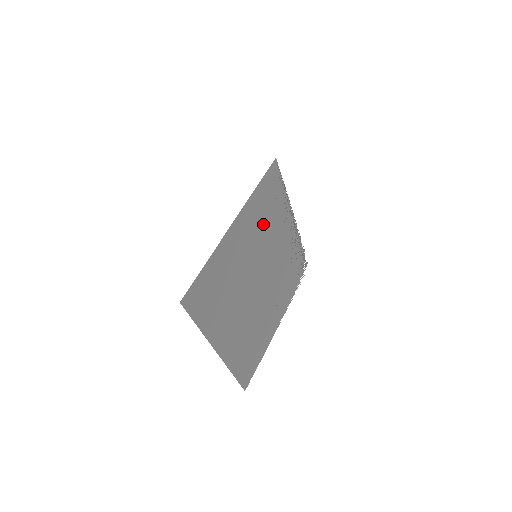
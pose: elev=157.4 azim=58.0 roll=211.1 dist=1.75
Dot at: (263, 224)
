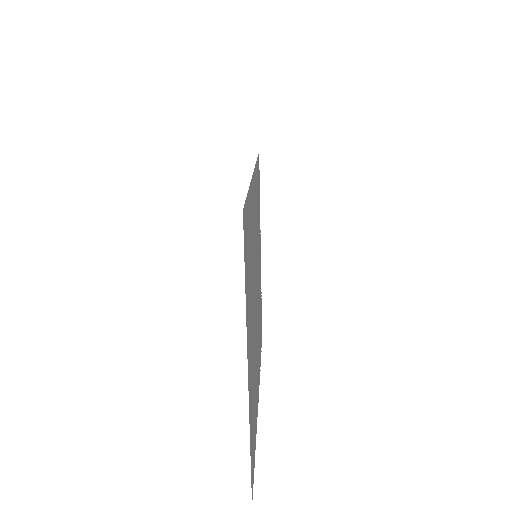
Dot at: (257, 219)
